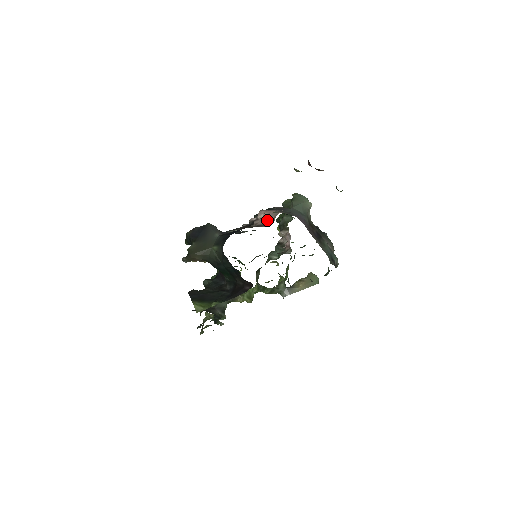
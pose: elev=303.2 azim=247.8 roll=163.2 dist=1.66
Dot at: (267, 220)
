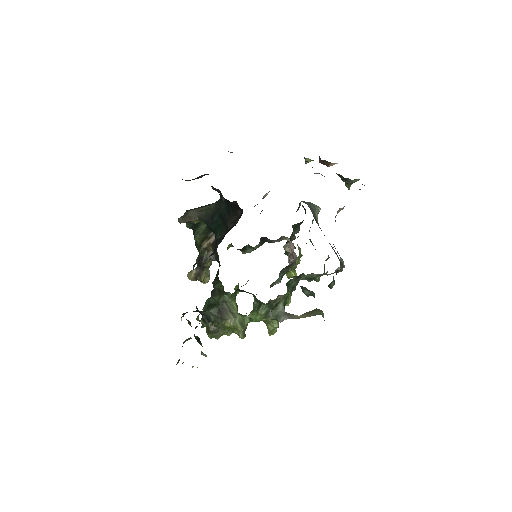
Dot at: occluded
